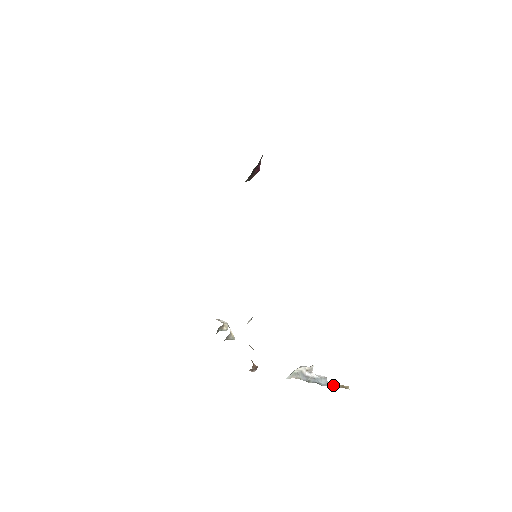
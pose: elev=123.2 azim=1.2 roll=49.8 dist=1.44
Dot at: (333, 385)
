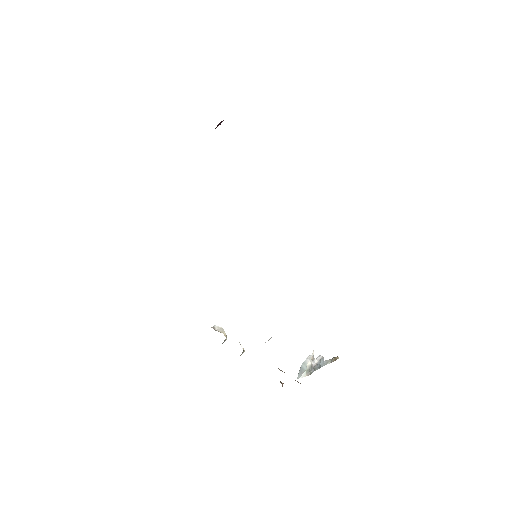
Dot at: (329, 362)
